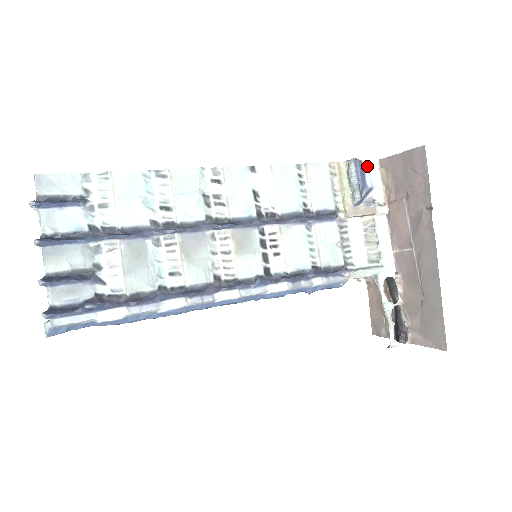
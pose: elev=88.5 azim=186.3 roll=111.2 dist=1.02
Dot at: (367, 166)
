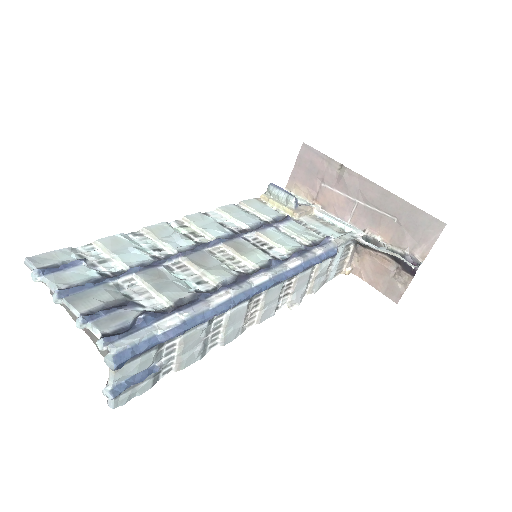
Dot at: occluded
